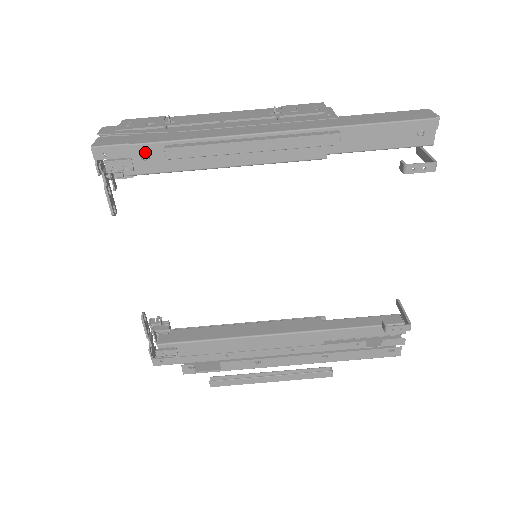
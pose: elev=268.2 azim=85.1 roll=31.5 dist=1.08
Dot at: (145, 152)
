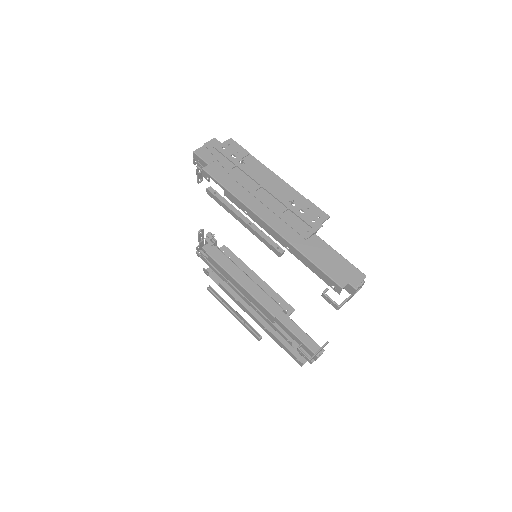
Dot at: (208, 177)
